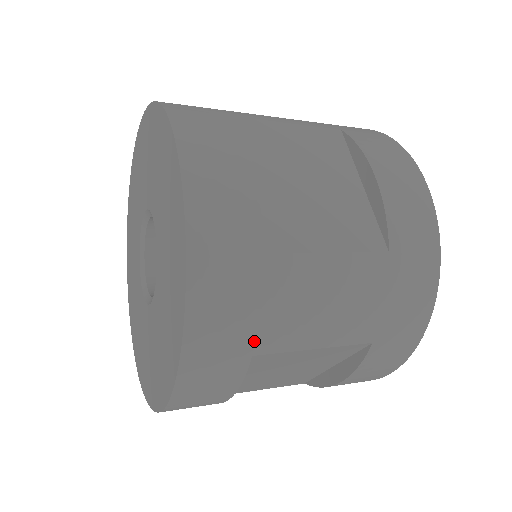
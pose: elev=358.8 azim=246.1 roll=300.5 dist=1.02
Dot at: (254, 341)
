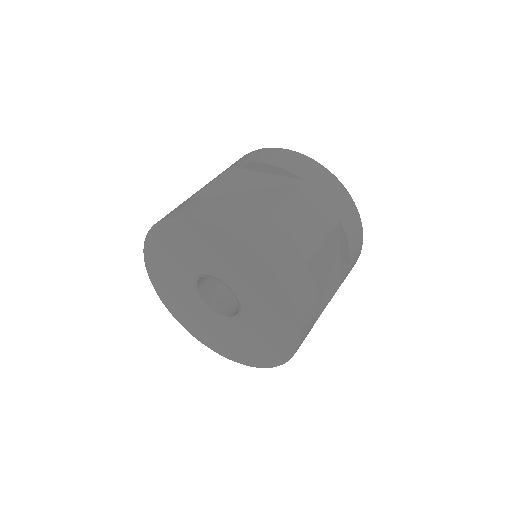
Dot at: occluded
